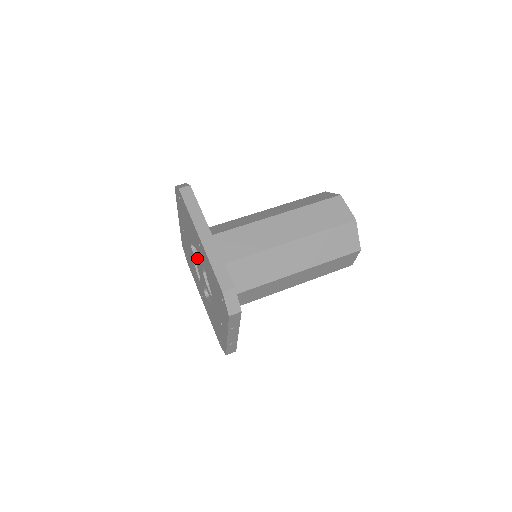
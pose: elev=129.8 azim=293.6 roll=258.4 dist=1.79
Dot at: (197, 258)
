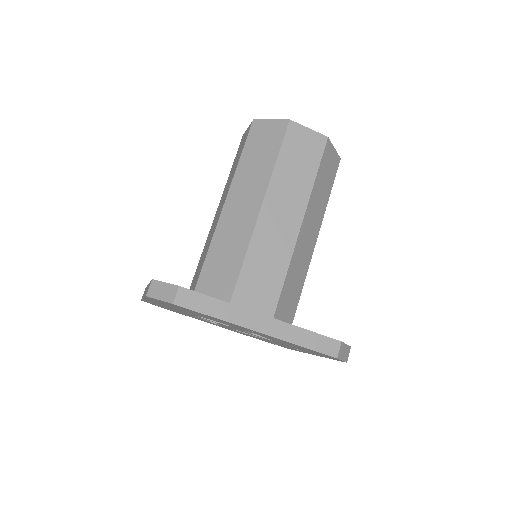
Dot at: occluded
